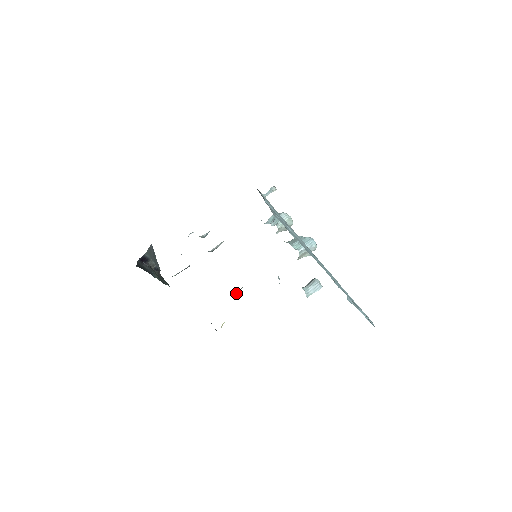
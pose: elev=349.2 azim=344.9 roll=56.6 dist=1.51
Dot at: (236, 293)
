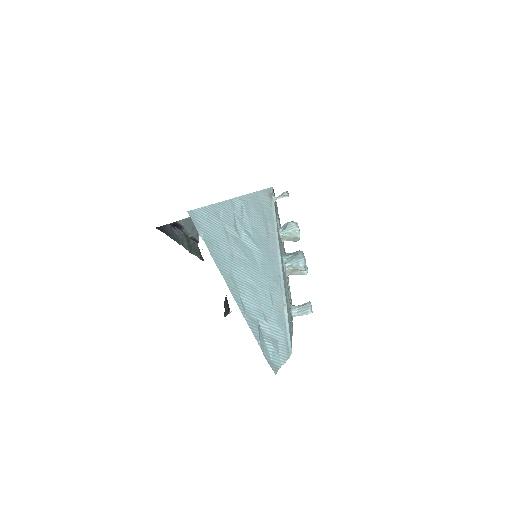
Dot at: occluded
